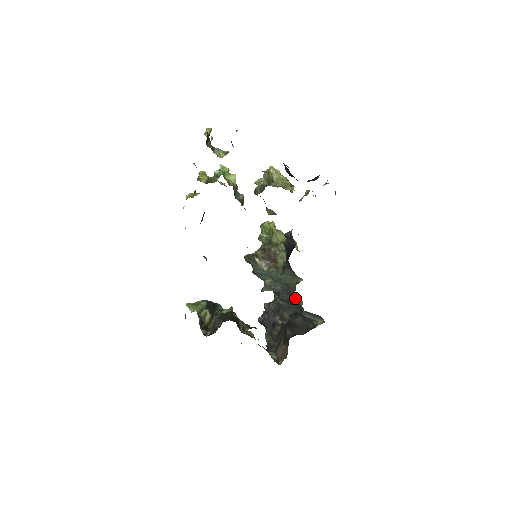
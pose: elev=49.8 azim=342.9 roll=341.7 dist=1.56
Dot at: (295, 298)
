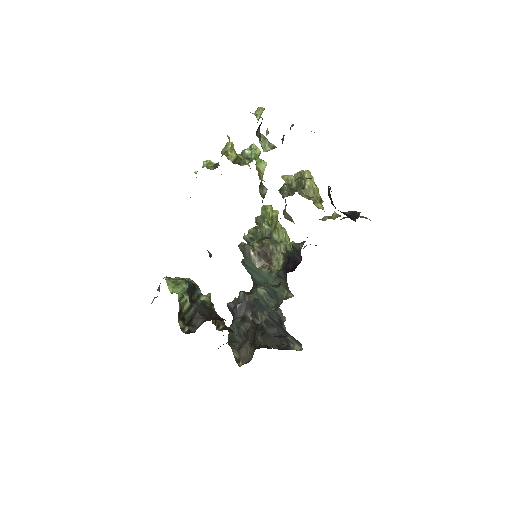
Dot at: (280, 311)
